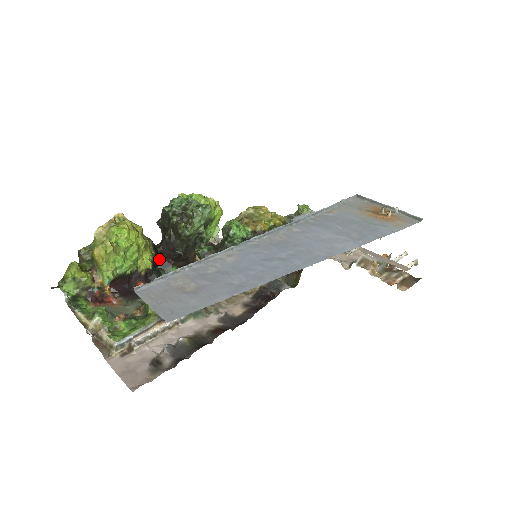
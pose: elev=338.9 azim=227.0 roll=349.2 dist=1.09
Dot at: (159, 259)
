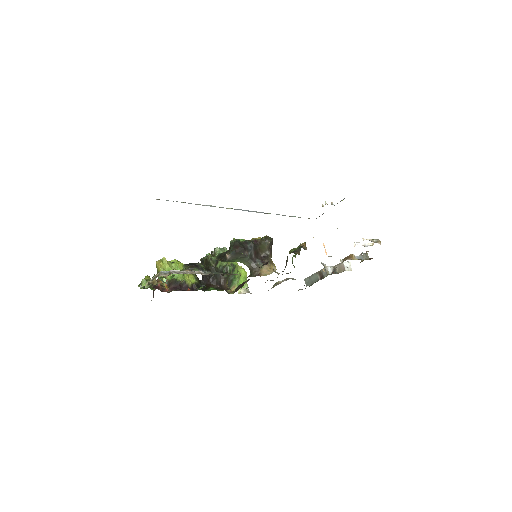
Dot at: (202, 286)
